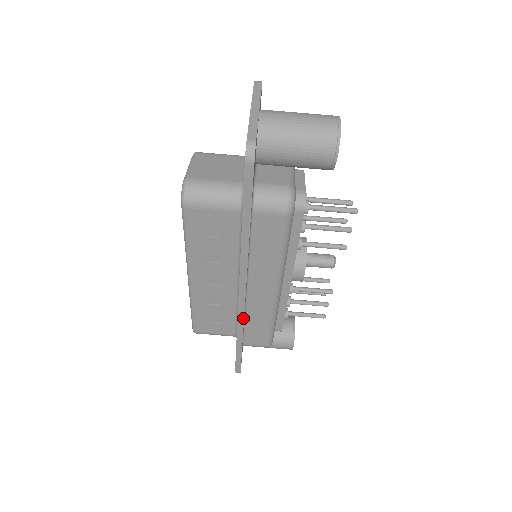
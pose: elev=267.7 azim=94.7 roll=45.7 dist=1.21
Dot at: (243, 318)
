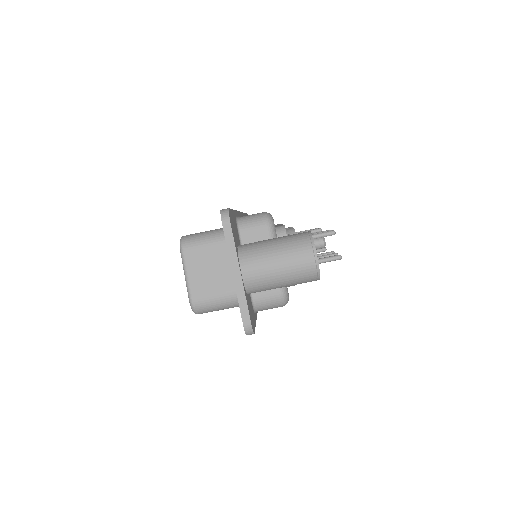
Dot at: occluded
